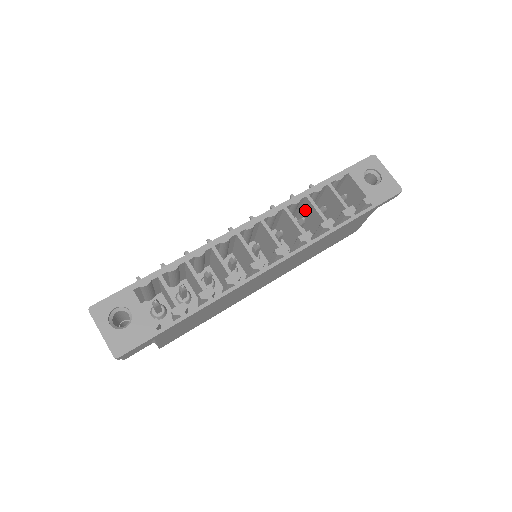
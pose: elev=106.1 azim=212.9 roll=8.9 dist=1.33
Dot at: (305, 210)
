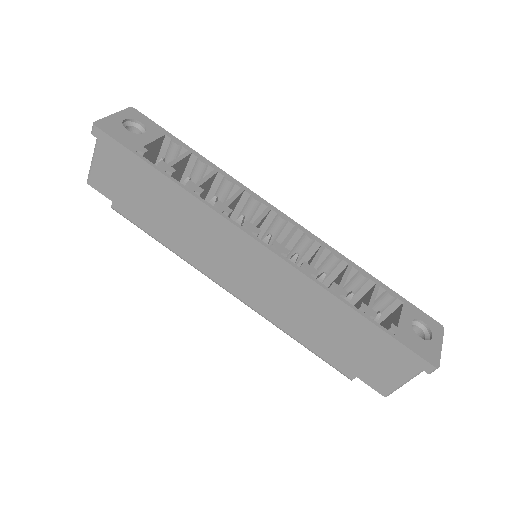
Dot at: occluded
